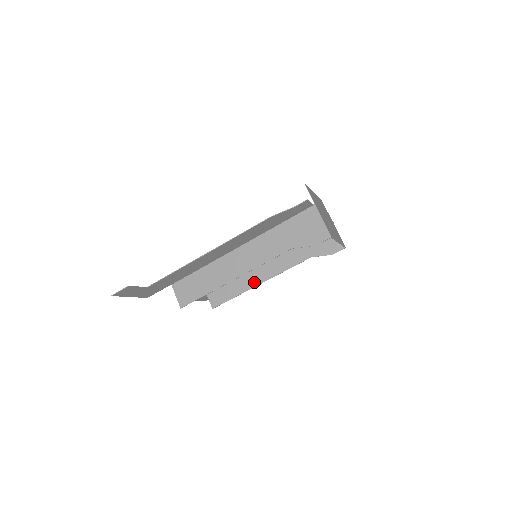
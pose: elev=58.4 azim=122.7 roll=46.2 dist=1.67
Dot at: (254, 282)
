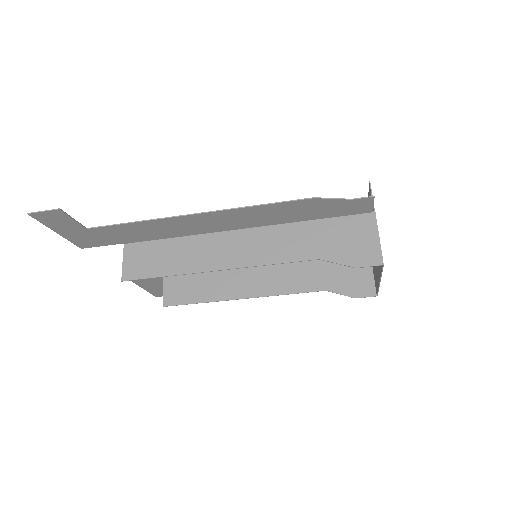
Dot at: (234, 293)
